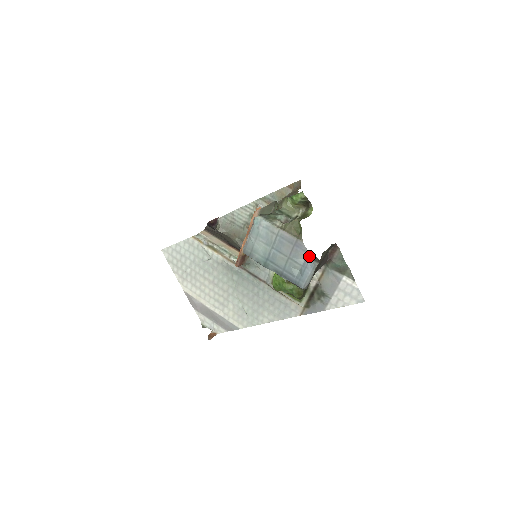
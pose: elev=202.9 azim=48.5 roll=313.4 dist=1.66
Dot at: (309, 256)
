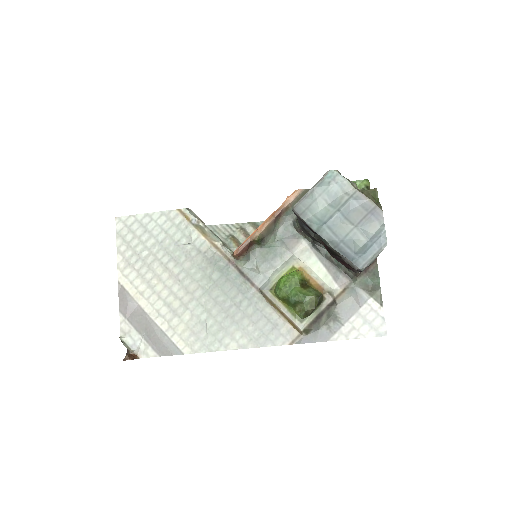
Dot at: (384, 229)
